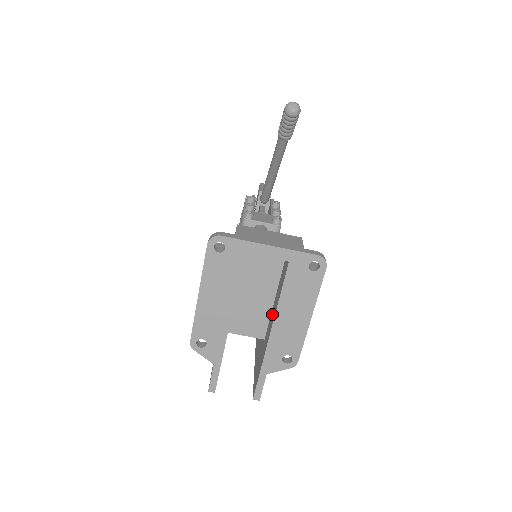
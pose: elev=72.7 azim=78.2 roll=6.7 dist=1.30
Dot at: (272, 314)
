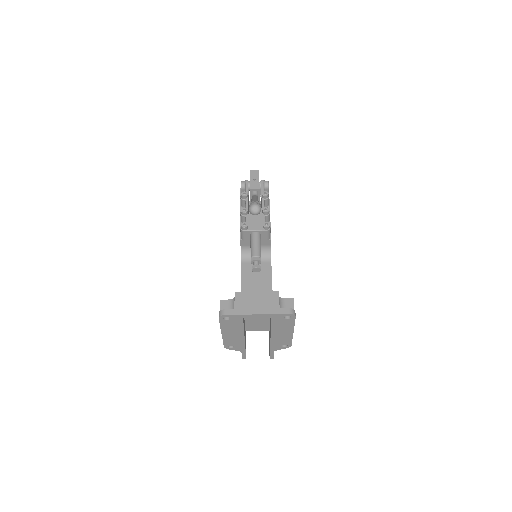
Dot at: occluded
